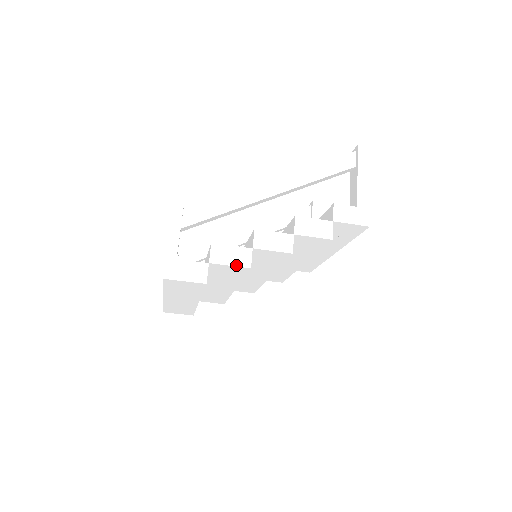
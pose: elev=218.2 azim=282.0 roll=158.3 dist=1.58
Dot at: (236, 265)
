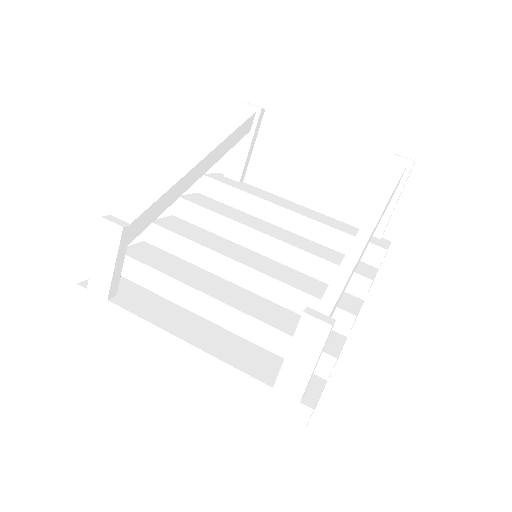
Dot at: occluded
